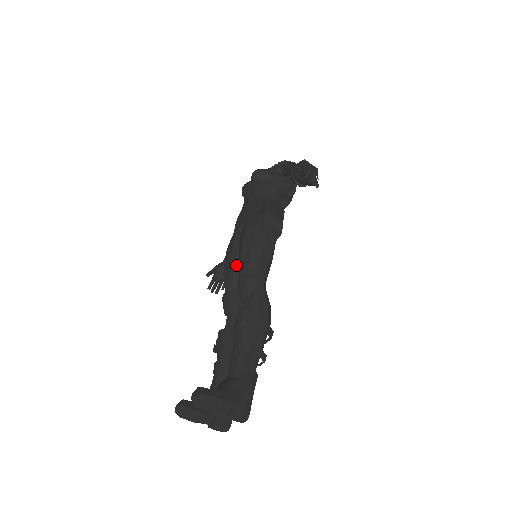
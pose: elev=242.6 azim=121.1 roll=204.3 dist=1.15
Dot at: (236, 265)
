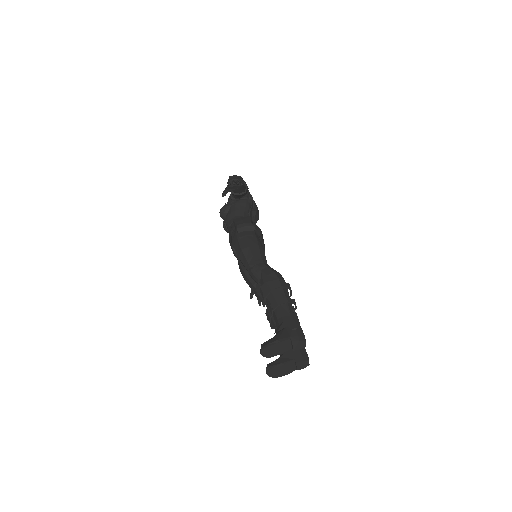
Dot at: occluded
